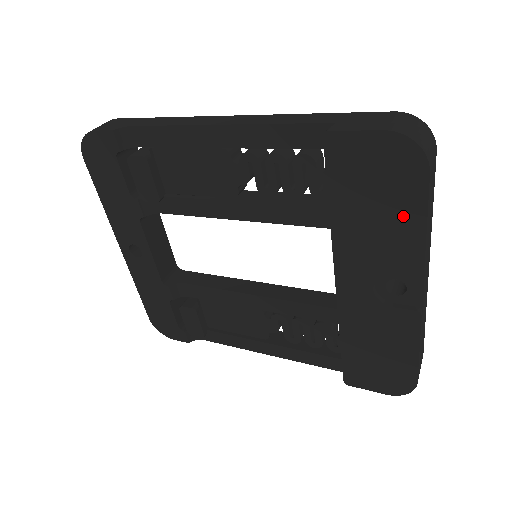
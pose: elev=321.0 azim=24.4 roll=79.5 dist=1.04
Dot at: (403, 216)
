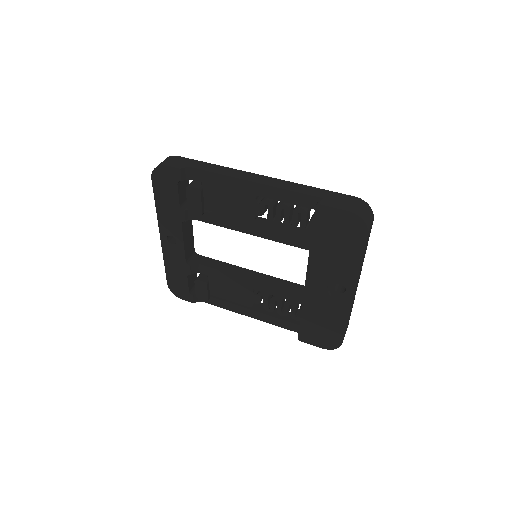
Dot at: (351, 253)
